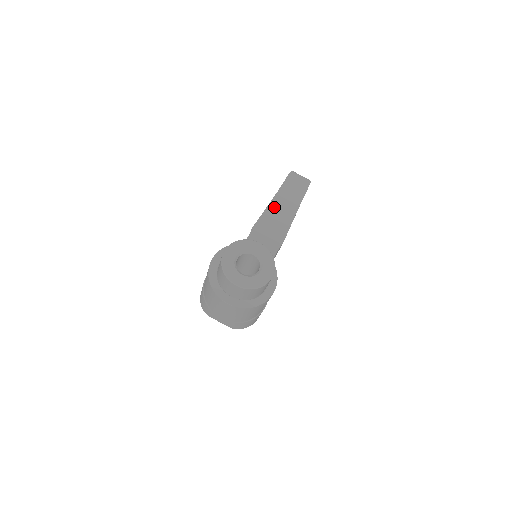
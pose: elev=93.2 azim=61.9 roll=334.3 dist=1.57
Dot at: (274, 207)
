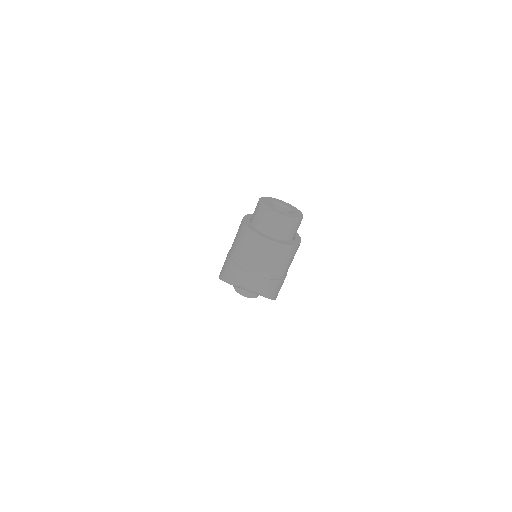
Dot at: occluded
